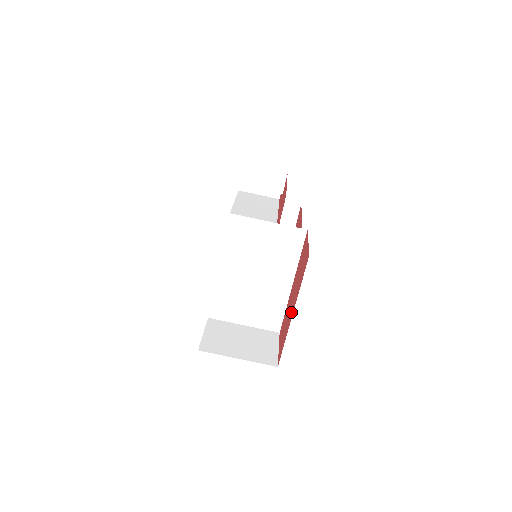
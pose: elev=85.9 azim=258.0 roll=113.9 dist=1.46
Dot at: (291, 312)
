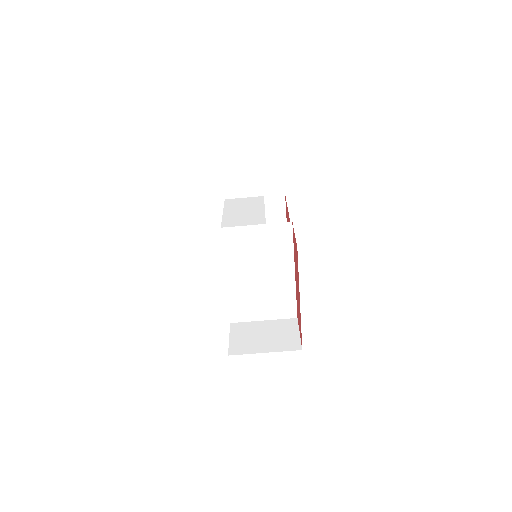
Dot at: (299, 299)
